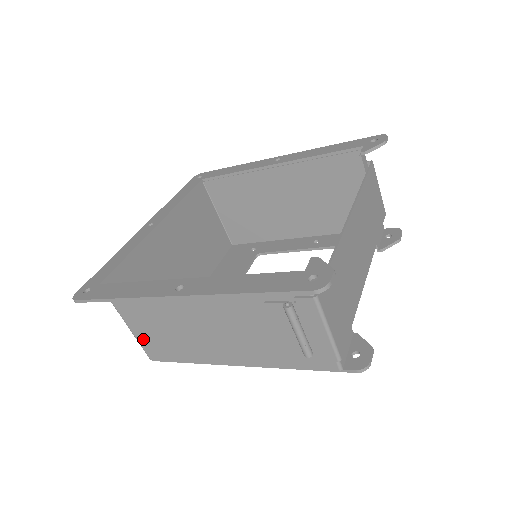
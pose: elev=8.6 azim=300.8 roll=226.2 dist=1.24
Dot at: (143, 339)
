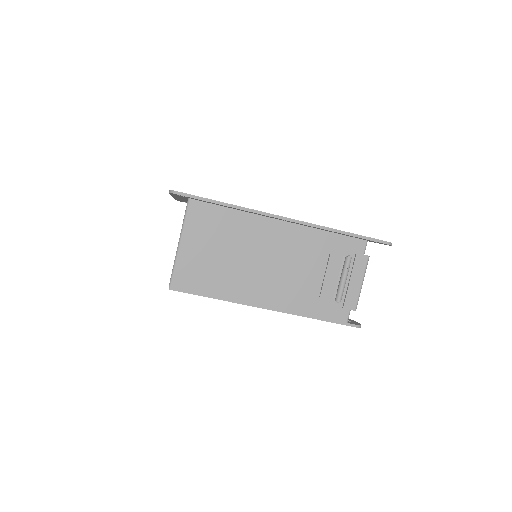
Dot at: (185, 261)
